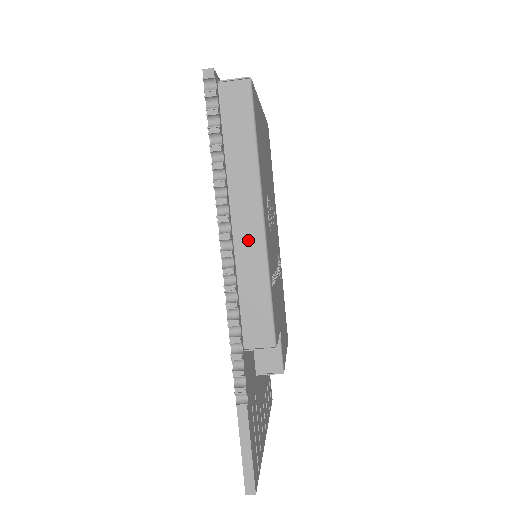
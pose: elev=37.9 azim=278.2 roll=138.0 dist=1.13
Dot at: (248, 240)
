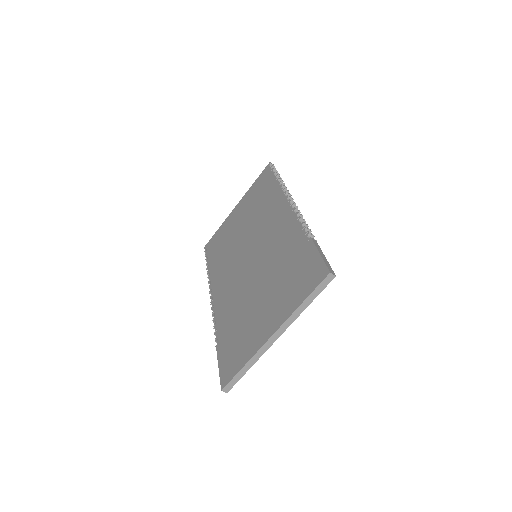
Dot at: occluded
